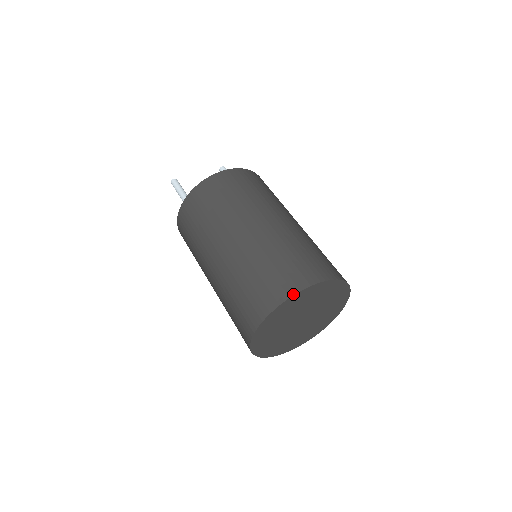
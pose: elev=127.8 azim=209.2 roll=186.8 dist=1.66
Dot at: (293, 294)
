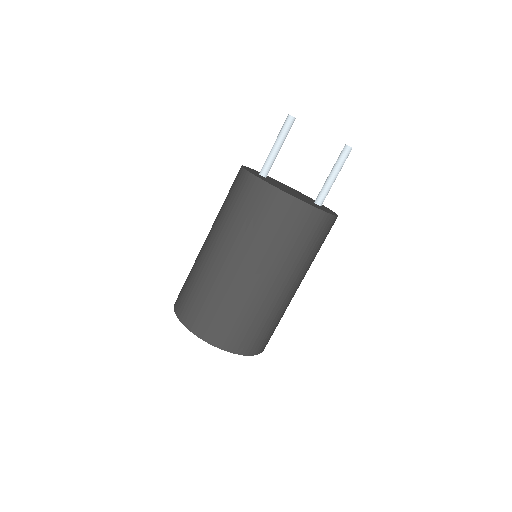
Dot at: (197, 335)
